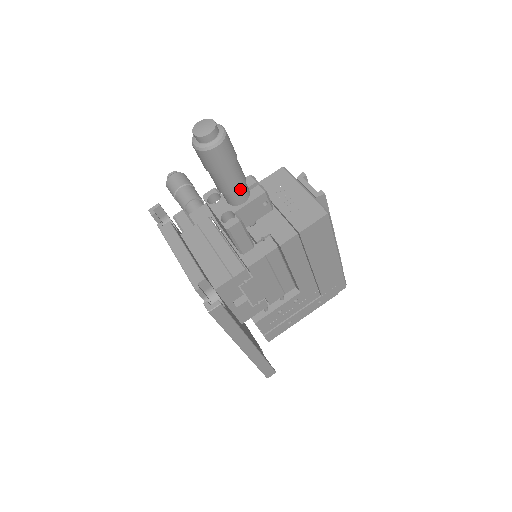
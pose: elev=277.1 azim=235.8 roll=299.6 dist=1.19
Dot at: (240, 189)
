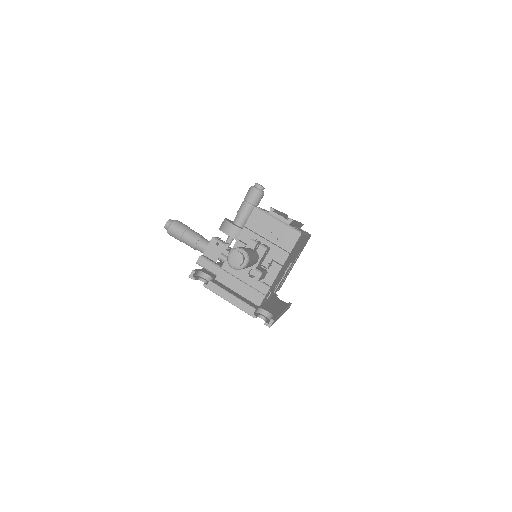
Dot at: occluded
